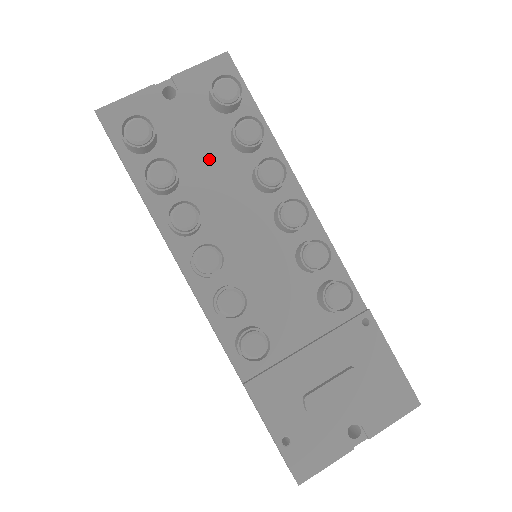
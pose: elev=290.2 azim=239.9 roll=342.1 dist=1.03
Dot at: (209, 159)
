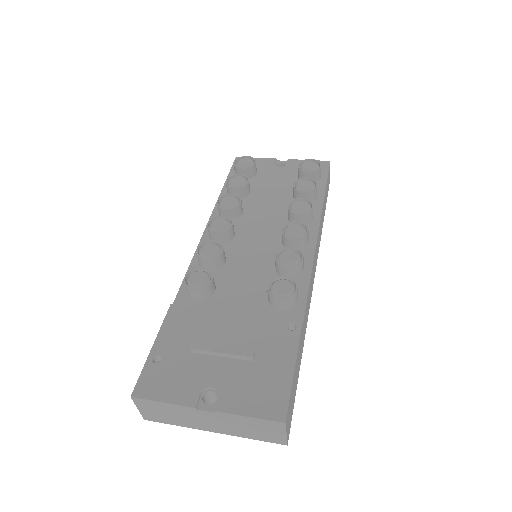
Dot at: (273, 195)
